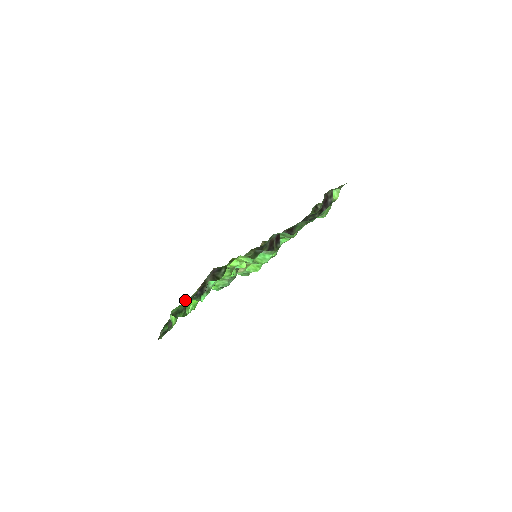
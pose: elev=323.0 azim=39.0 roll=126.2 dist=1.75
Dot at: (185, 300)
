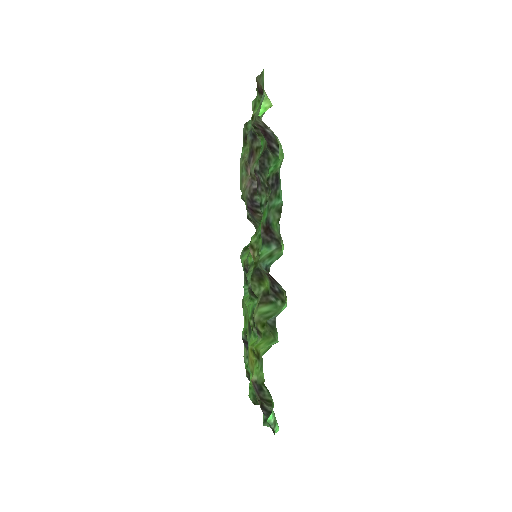
Dot at: (245, 364)
